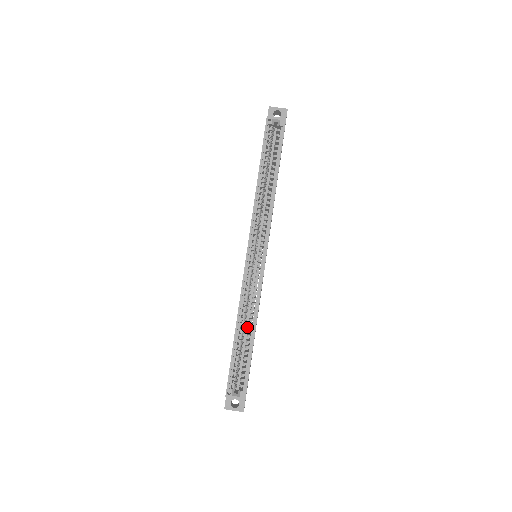
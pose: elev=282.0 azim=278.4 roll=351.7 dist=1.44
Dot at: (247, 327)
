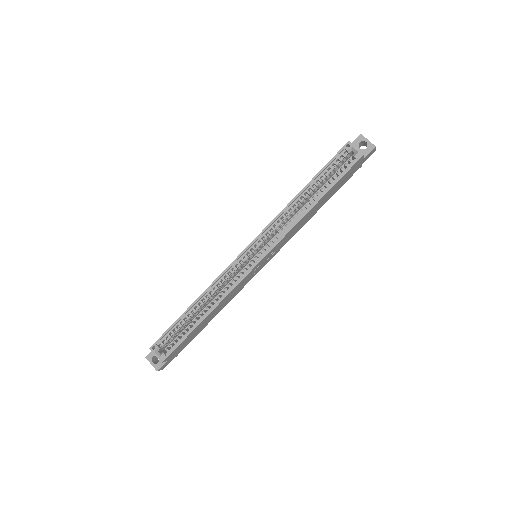
Dot at: occluded
